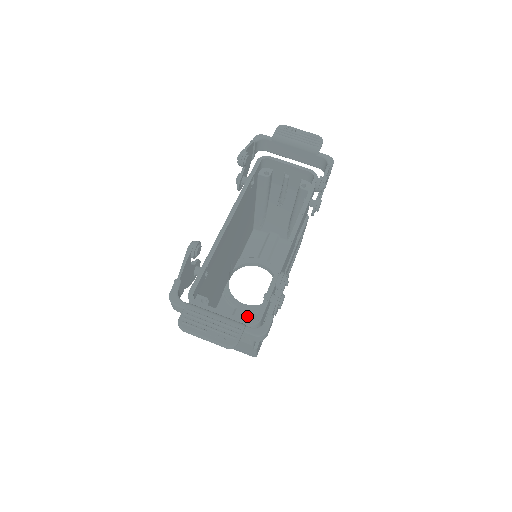
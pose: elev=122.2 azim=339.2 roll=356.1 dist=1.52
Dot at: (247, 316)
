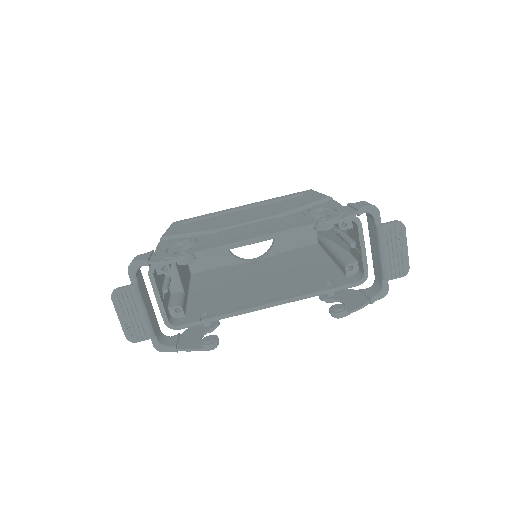
Dot at: (180, 307)
